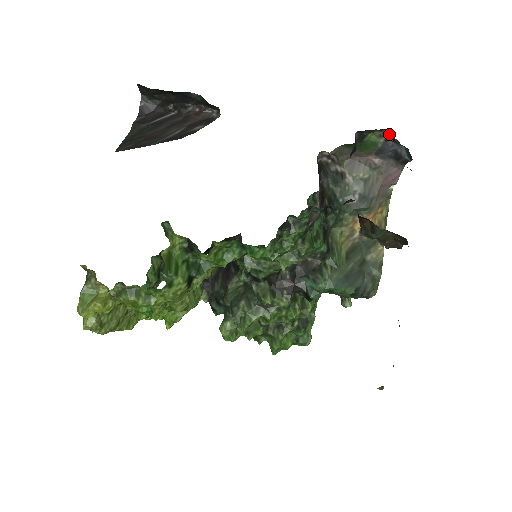
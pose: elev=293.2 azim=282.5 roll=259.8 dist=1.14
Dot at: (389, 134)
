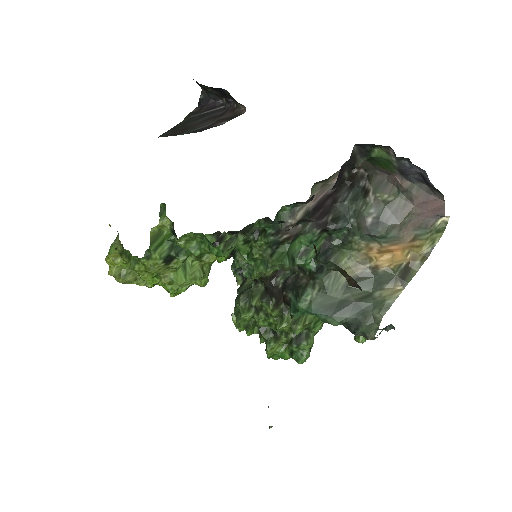
Dot at: (393, 152)
